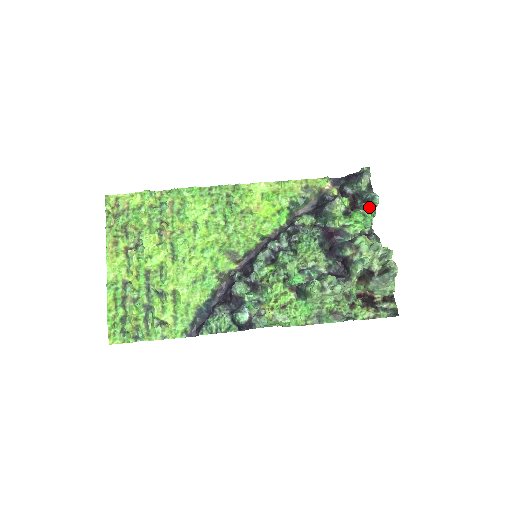
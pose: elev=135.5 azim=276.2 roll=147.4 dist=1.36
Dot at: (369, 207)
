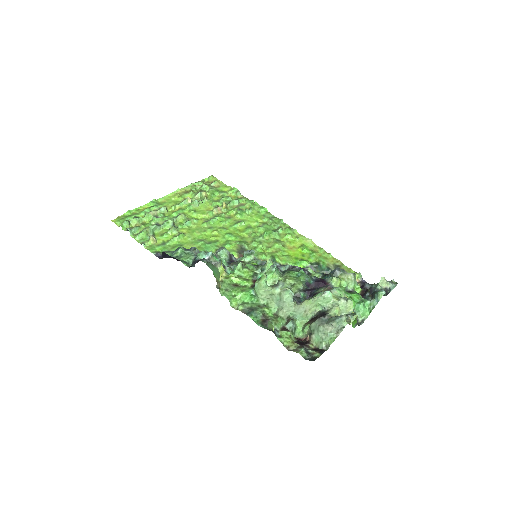
Dot at: (372, 299)
